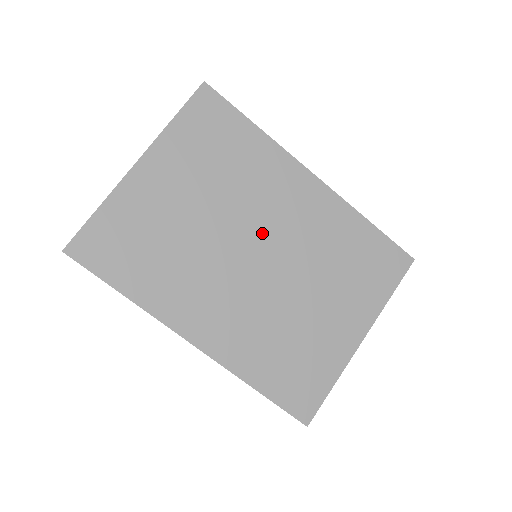
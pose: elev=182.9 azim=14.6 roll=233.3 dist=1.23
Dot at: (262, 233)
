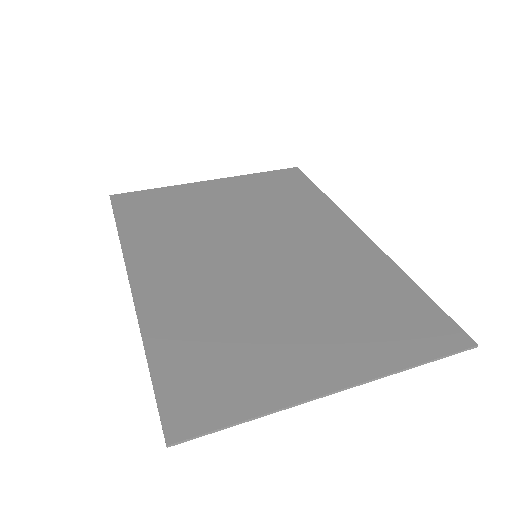
Dot at: (276, 244)
